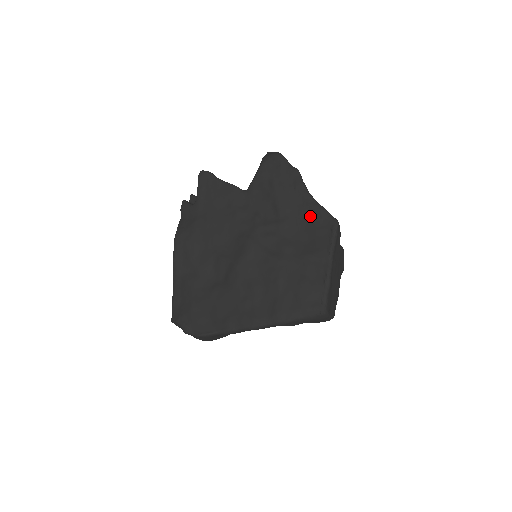
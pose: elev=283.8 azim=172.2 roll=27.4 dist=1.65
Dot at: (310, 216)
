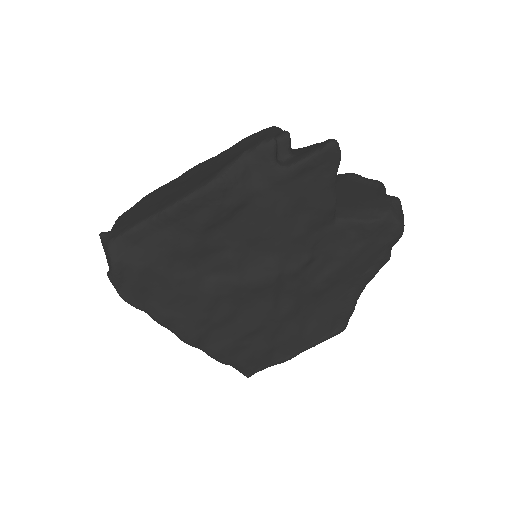
Dot at: (339, 305)
